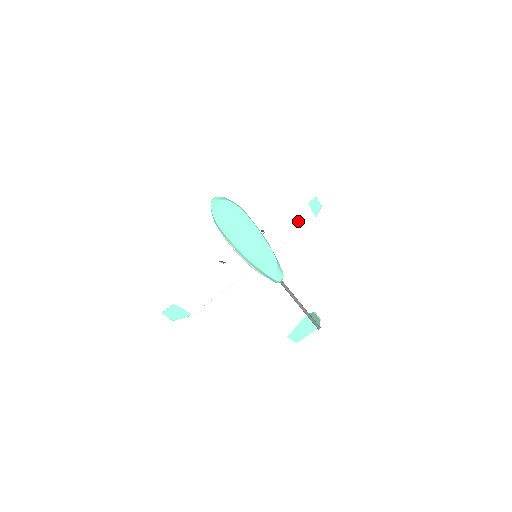
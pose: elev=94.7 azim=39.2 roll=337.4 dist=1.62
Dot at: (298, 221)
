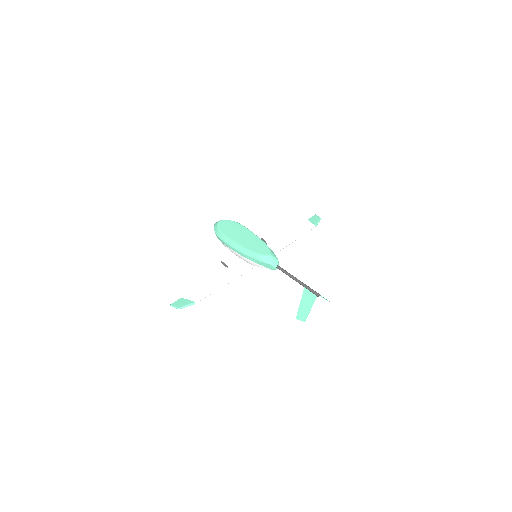
Dot at: (298, 231)
